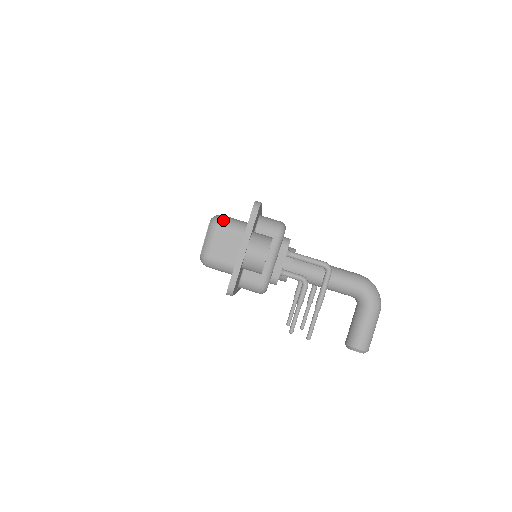
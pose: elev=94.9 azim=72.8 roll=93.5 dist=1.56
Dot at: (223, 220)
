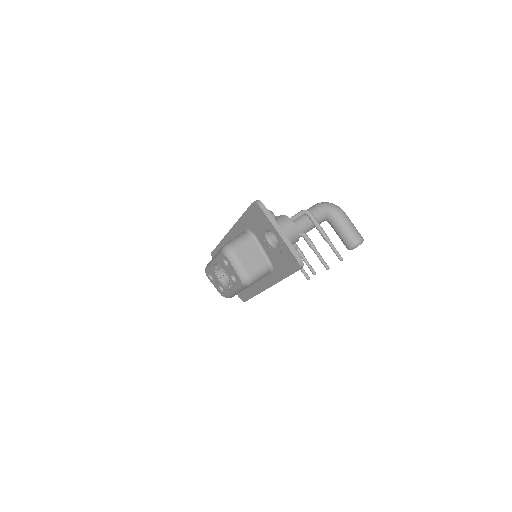
Dot at: (232, 244)
